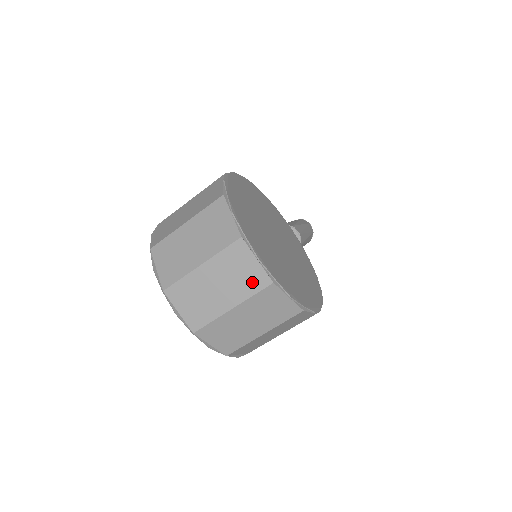
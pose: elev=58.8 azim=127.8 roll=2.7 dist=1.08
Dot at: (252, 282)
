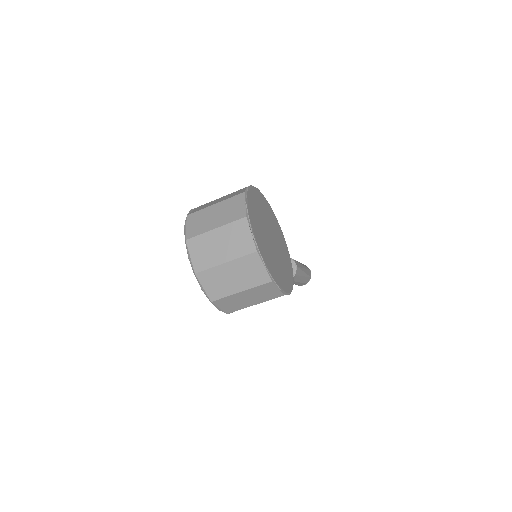
Dot at: (244, 248)
